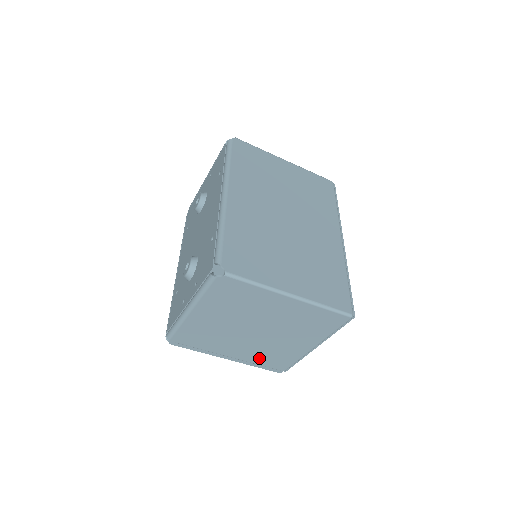
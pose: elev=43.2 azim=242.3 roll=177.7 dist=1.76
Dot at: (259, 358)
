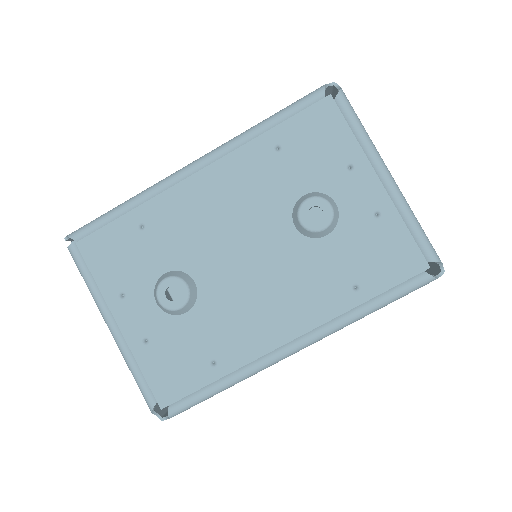
Dot at: occluded
